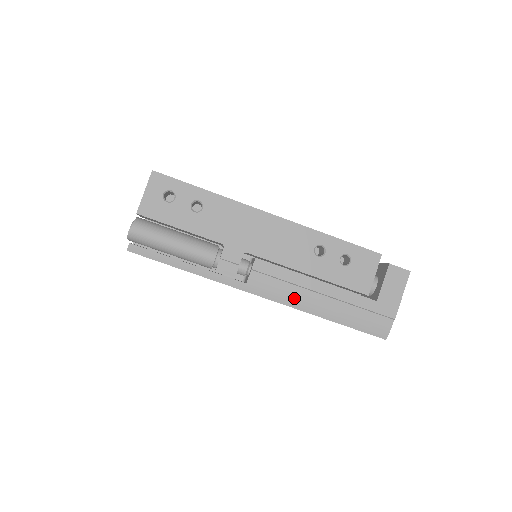
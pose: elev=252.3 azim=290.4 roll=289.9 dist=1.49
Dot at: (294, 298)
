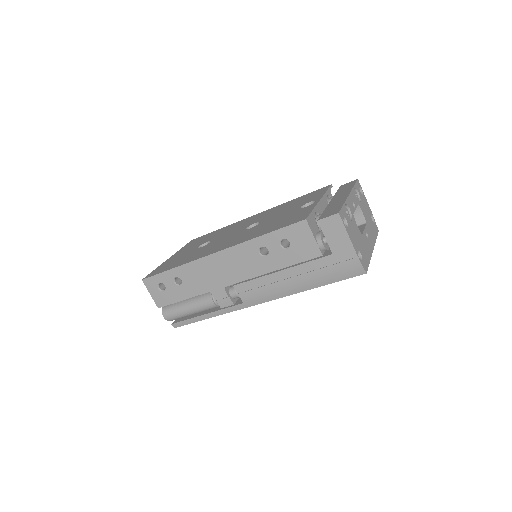
Dot at: (278, 292)
